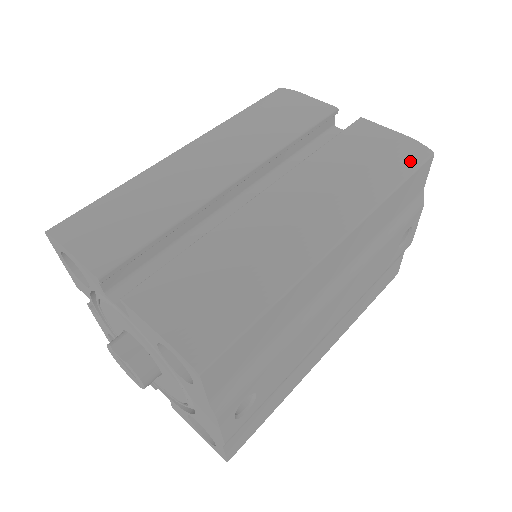
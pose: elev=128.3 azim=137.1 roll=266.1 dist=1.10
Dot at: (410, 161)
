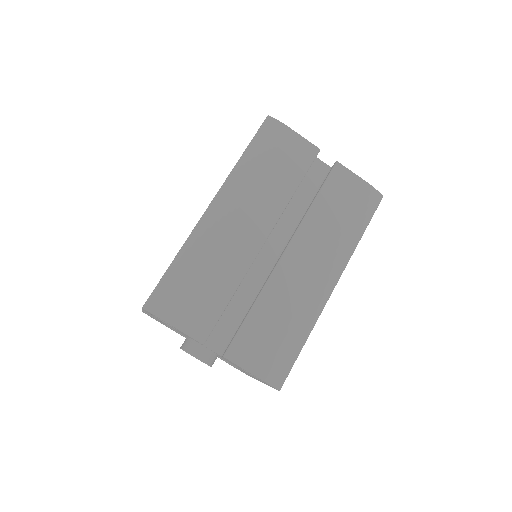
Dot at: (370, 209)
